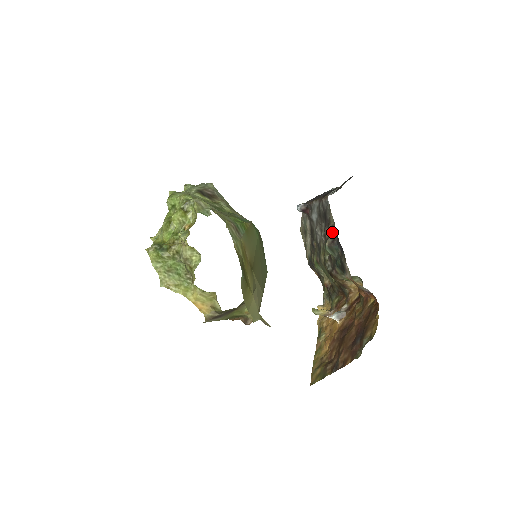
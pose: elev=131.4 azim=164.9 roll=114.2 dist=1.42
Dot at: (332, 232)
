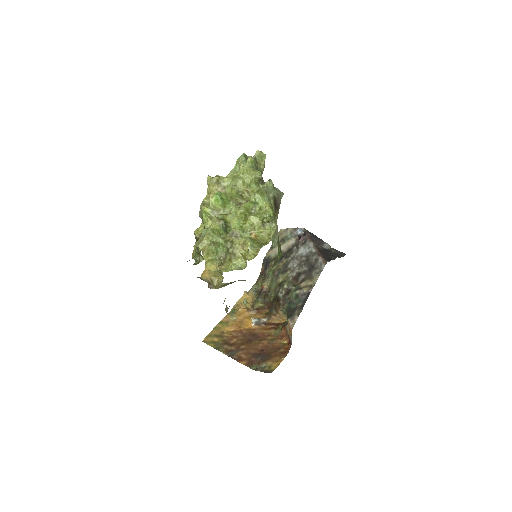
Dot at: (308, 290)
